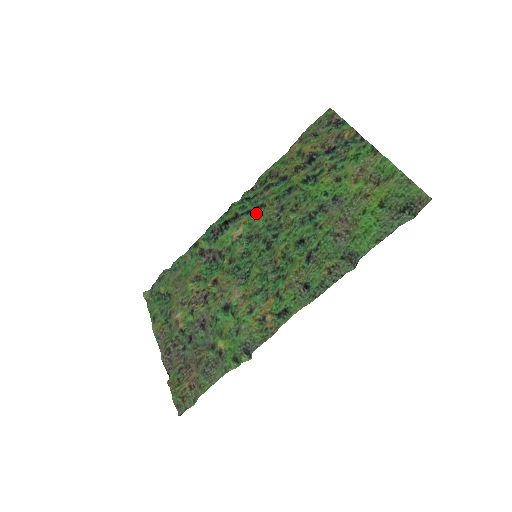
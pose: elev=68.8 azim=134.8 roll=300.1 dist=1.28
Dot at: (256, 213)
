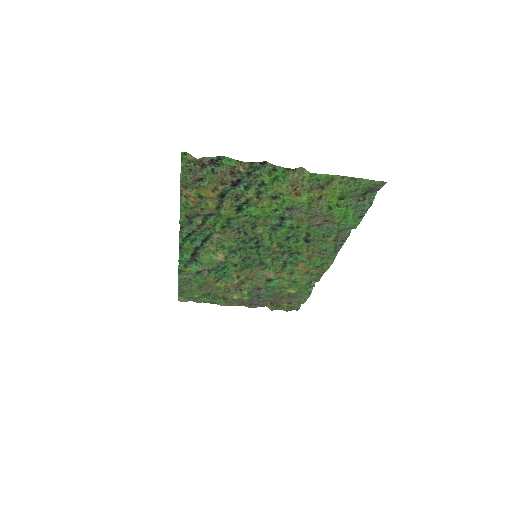
Dot at: (212, 237)
